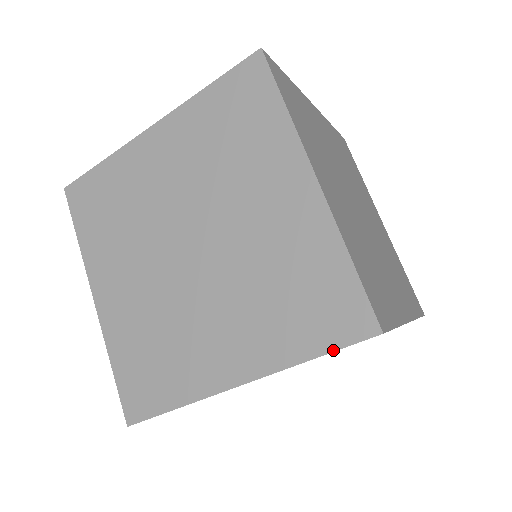
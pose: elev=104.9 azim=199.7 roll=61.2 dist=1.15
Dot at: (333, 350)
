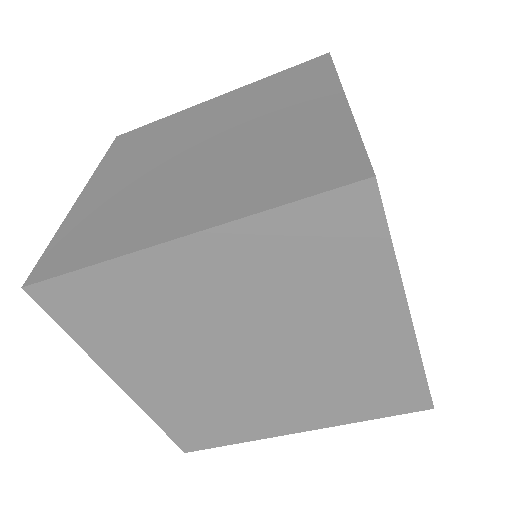
Dot at: occluded
